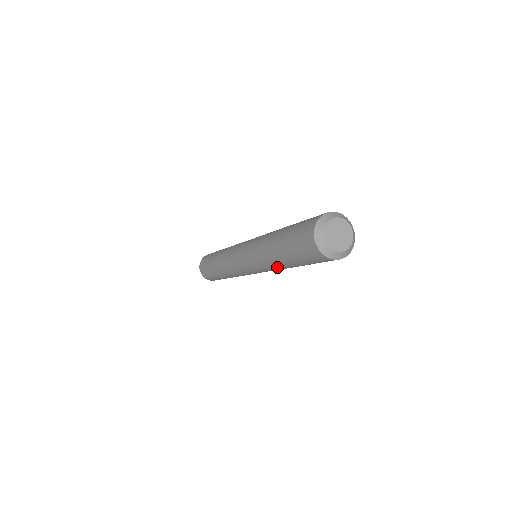
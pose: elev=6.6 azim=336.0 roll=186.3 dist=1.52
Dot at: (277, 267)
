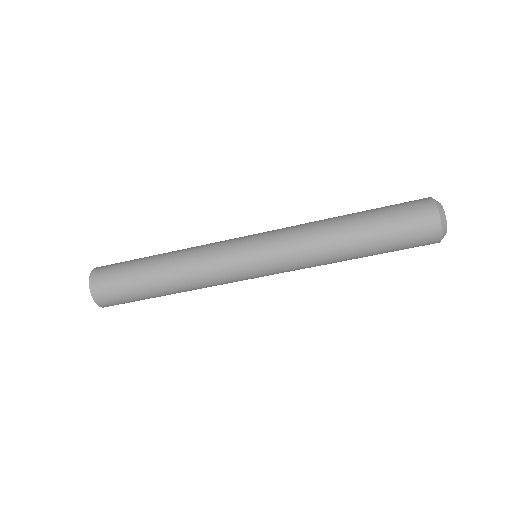
Dot at: (332, 257)
